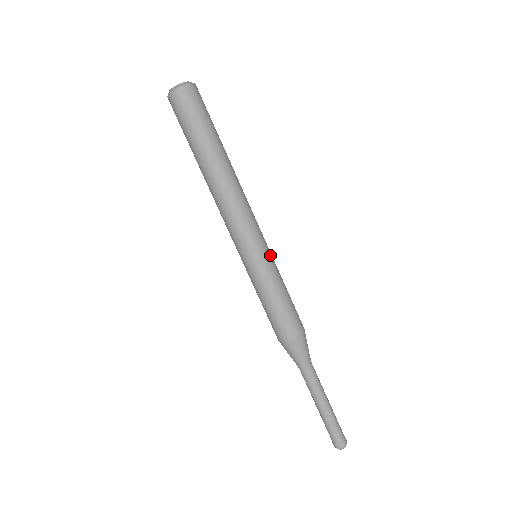
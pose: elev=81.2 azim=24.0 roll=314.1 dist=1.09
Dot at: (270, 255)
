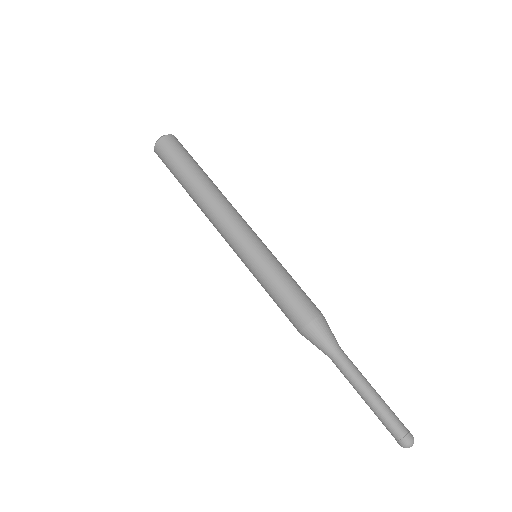
Dot at: (263, 251)
